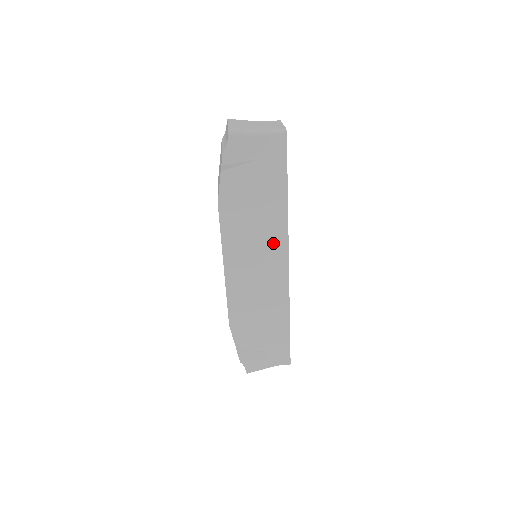
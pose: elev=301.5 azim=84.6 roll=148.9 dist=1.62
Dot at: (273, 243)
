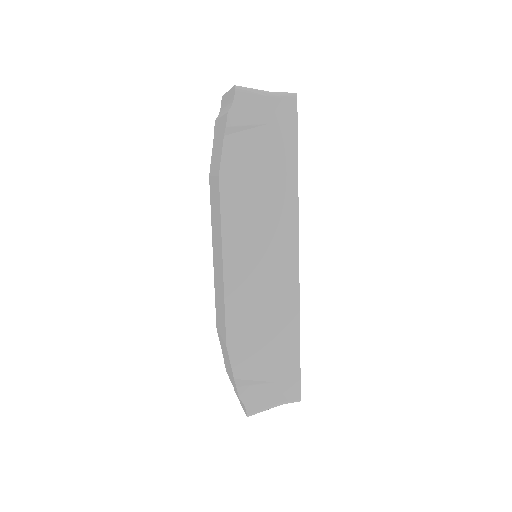
Dot at: (281, 230)
